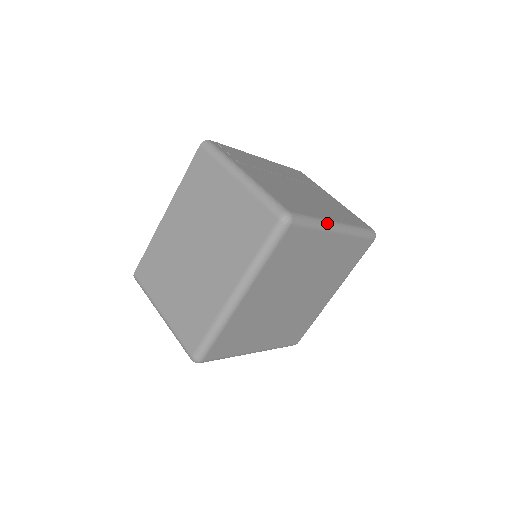
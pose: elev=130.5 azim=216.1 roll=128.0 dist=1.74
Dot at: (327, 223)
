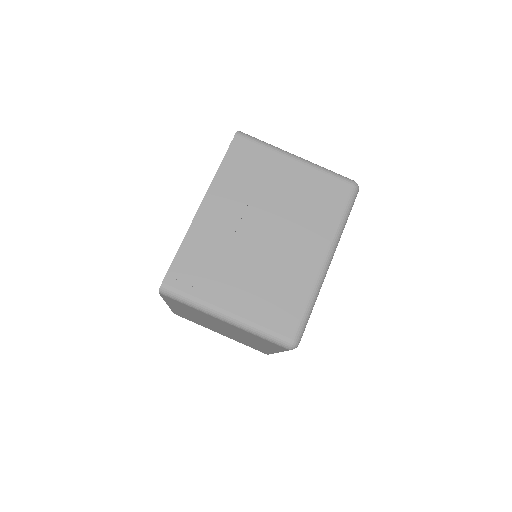
Dot at: (319, 284)
